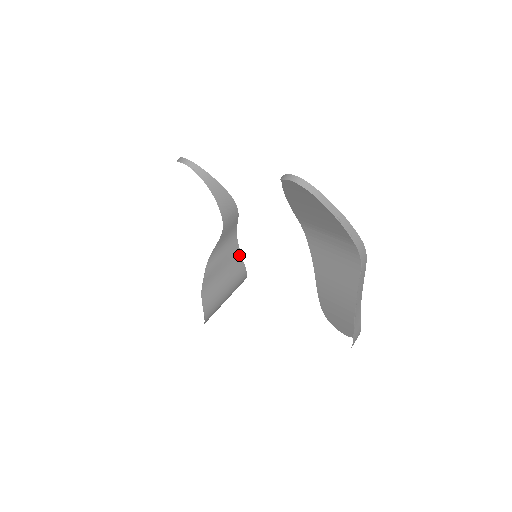
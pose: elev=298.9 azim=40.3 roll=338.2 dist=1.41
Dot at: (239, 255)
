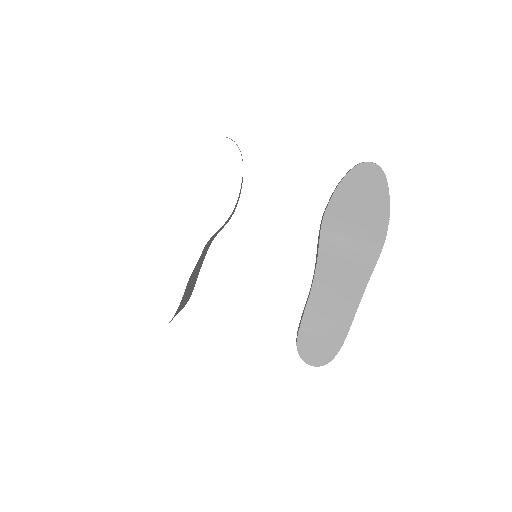
Dot at: occluded
